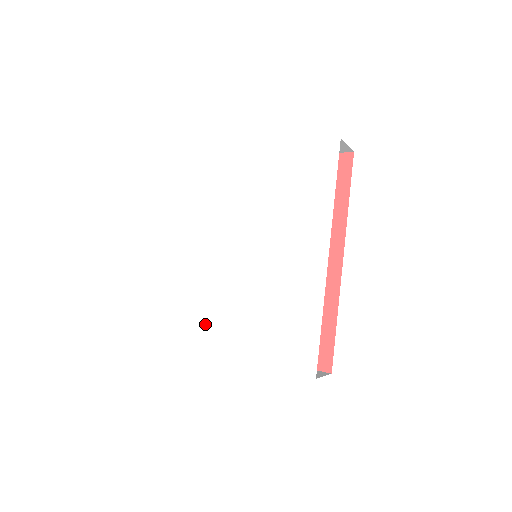
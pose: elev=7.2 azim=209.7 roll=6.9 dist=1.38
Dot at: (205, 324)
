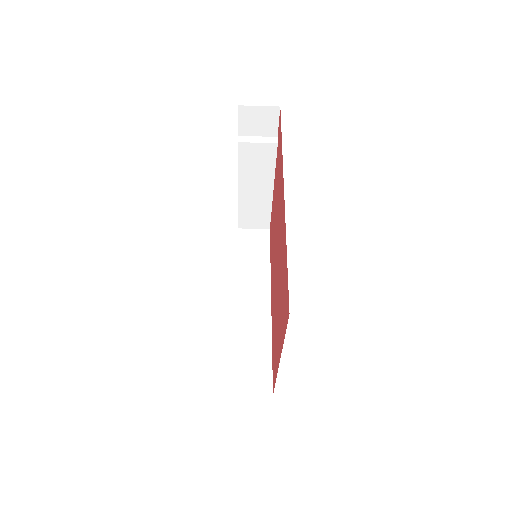
Dot at: occluded
